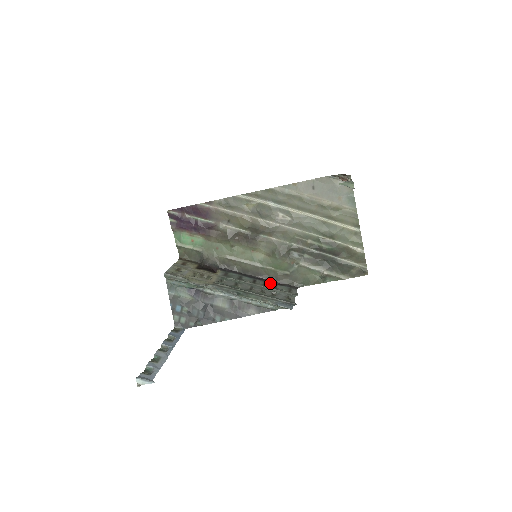
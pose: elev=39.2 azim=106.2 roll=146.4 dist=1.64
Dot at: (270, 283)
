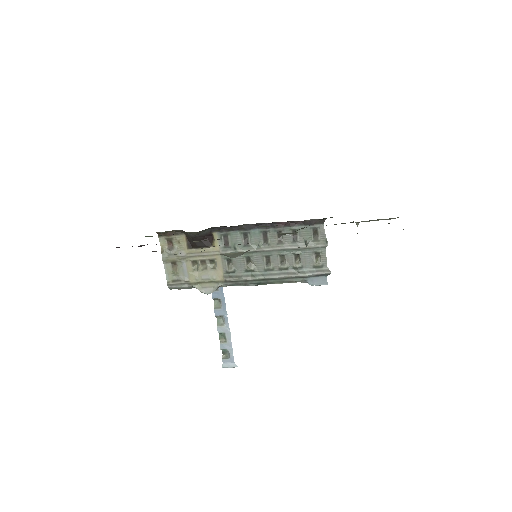
Dot at: (285, 229)
